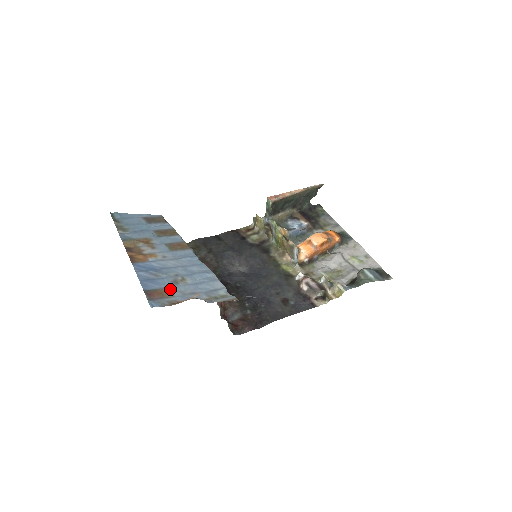
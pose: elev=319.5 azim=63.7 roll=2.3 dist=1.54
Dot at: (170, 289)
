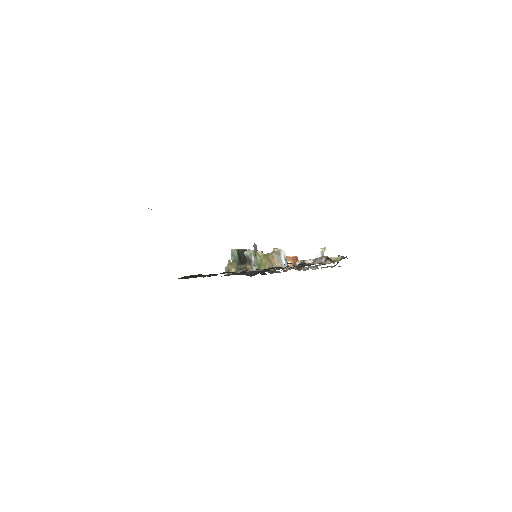
Dot at: occluded
